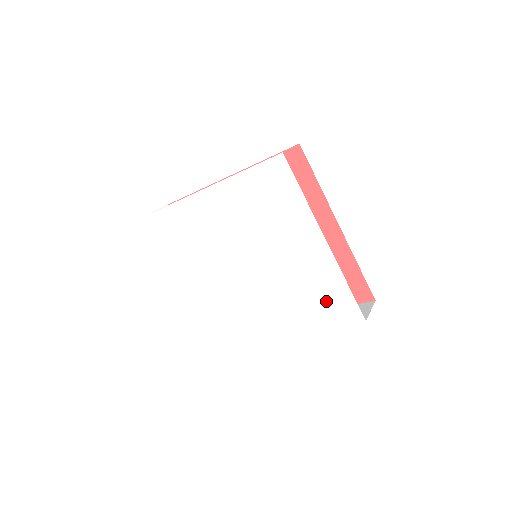
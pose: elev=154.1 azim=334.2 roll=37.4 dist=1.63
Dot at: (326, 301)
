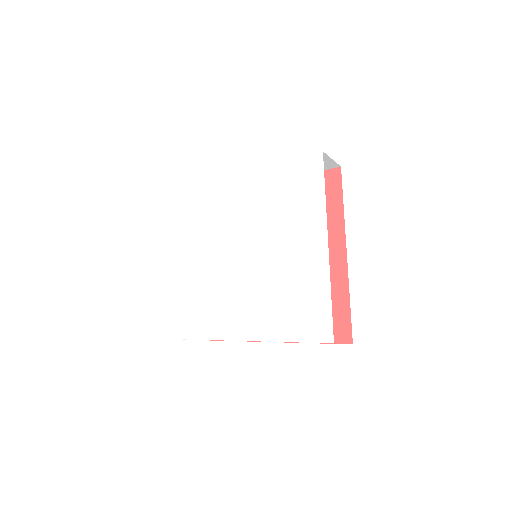
Dot at: (302, 310)
